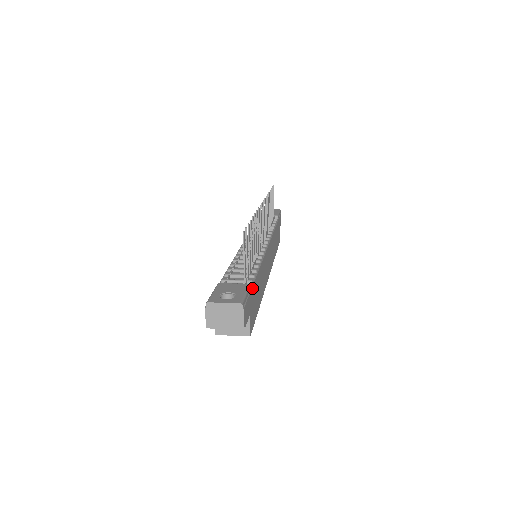
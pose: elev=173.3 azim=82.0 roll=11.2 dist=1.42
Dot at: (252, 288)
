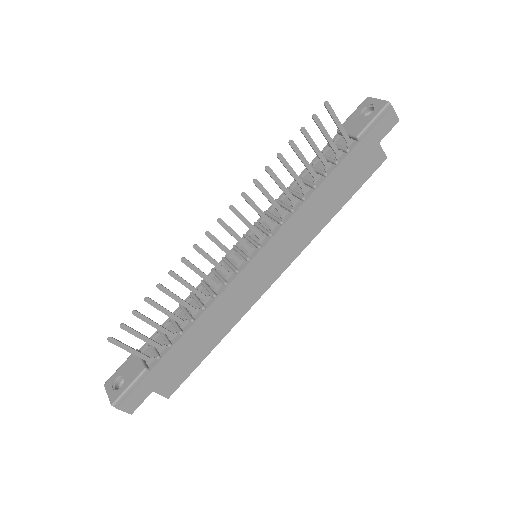
Dot at: (154, 368)
